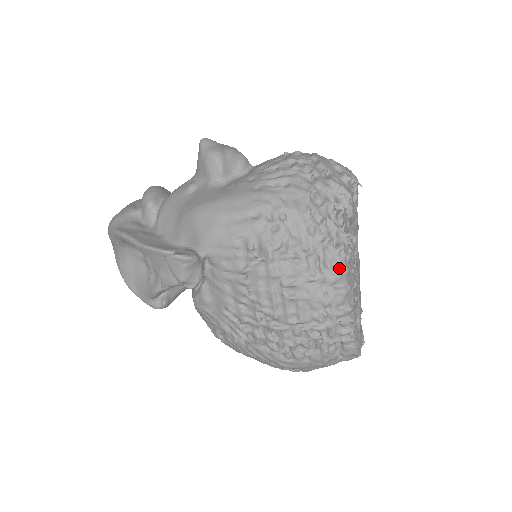
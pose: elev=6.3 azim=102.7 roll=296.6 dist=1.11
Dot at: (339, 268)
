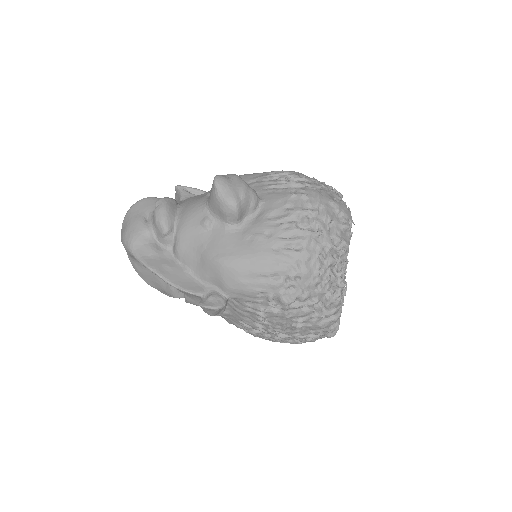
Dot at: (335, 307)
